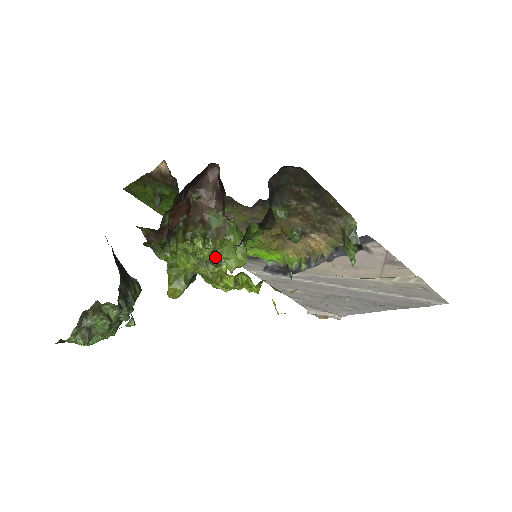
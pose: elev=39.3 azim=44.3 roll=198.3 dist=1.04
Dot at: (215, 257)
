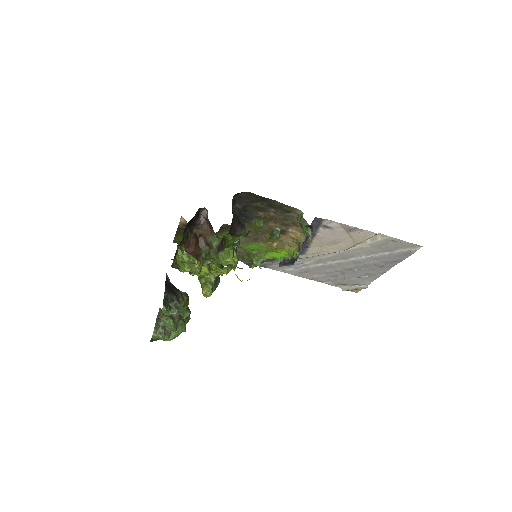
Dot at: (191, 259)
